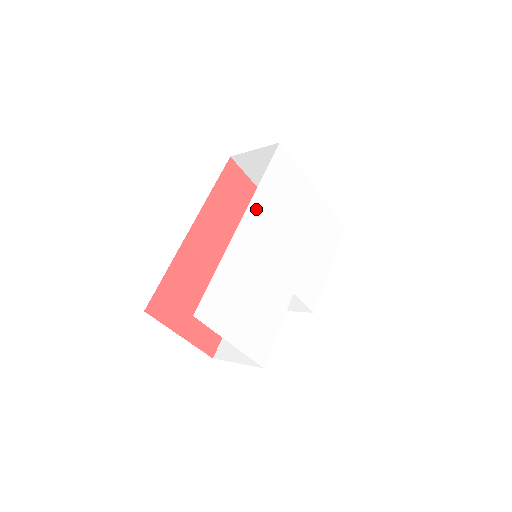
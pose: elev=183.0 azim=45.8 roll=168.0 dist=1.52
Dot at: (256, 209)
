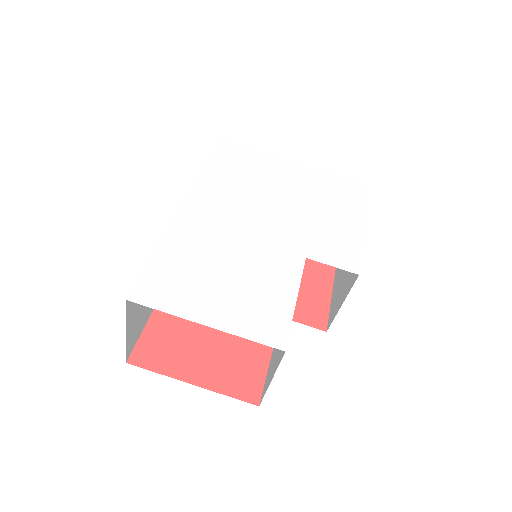
Dot at: (204, 191)
